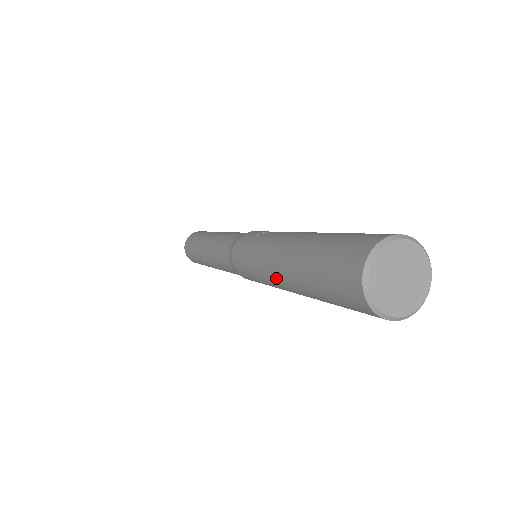
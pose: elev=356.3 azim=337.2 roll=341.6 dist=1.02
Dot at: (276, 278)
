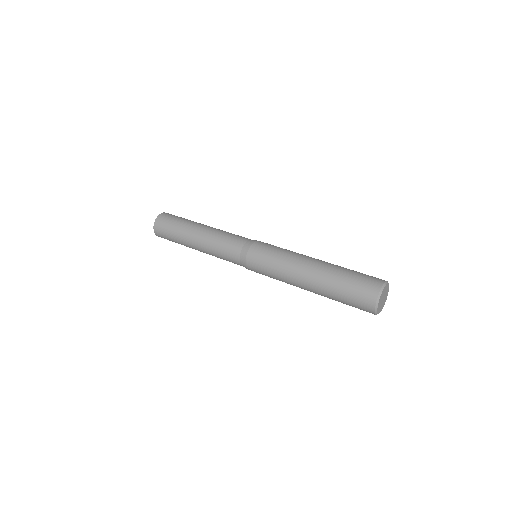
Dot at: (301, 275)
